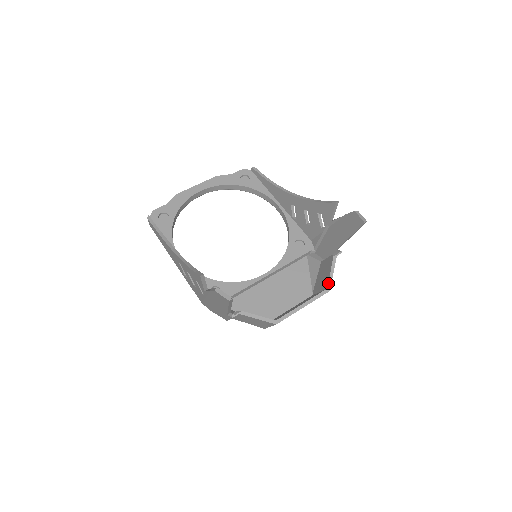
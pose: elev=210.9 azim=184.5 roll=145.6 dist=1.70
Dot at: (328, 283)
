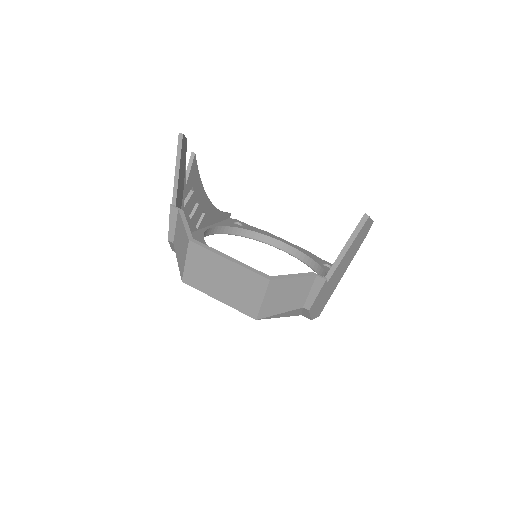
Dot at: occluded
